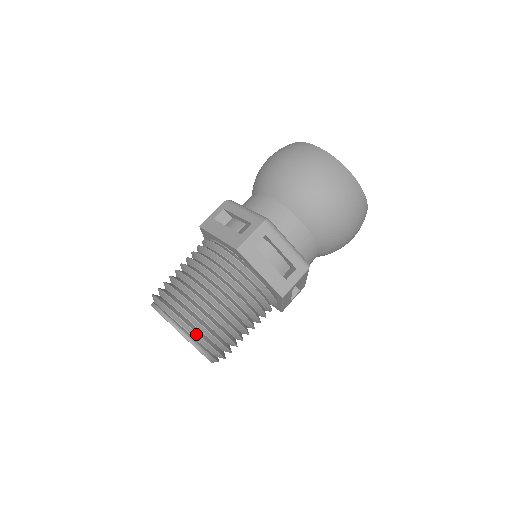
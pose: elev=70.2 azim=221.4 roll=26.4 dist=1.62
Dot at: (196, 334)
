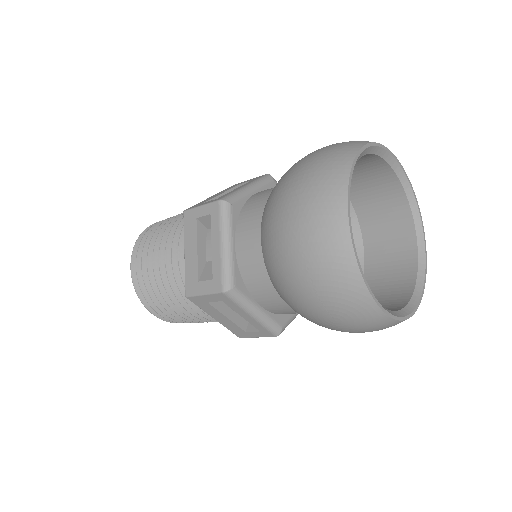
Dot at: (153, 313)
